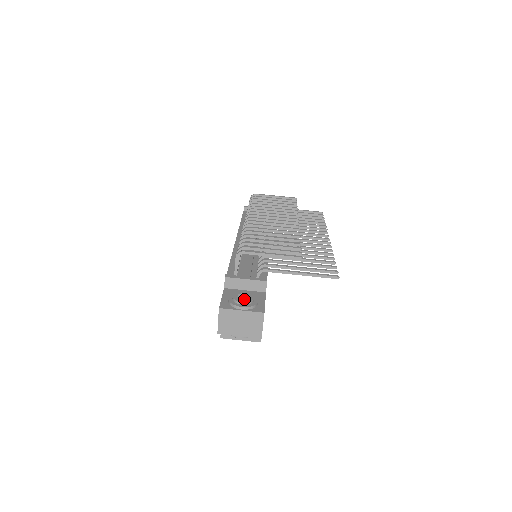
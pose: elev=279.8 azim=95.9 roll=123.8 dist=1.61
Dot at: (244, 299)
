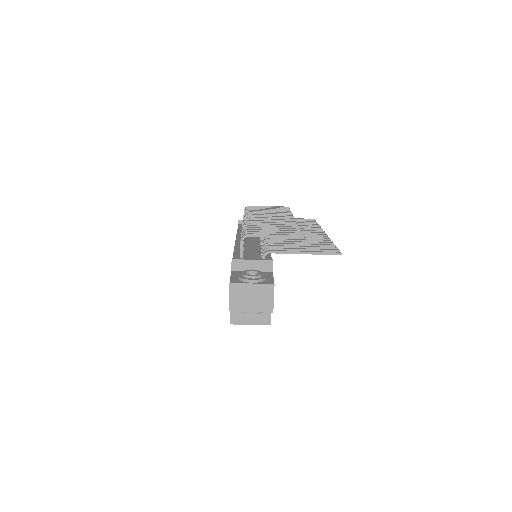
Dot at: occluded
